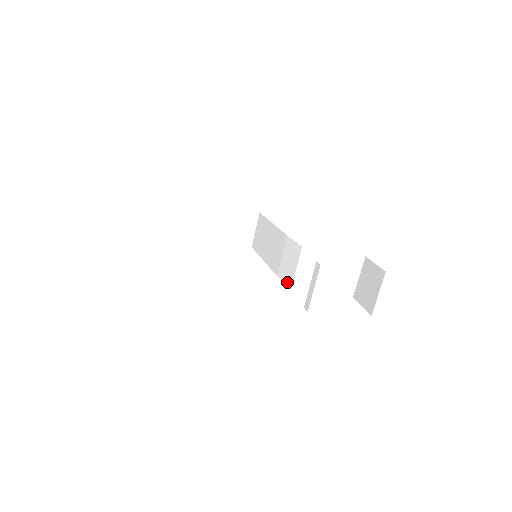
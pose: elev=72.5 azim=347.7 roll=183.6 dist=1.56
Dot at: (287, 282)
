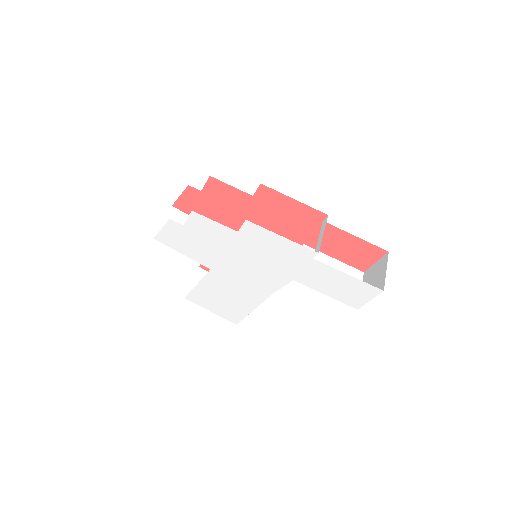
Dot at: (287, 281)
